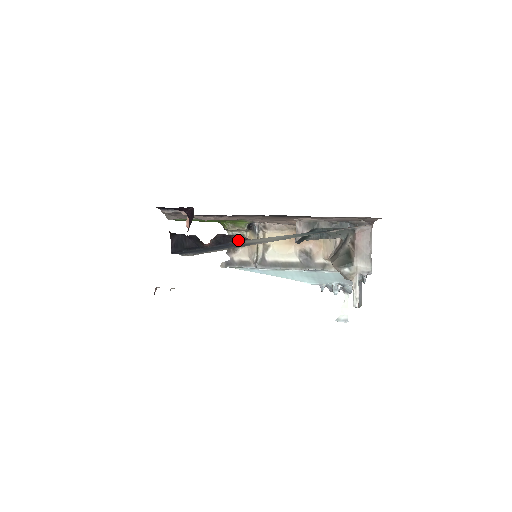
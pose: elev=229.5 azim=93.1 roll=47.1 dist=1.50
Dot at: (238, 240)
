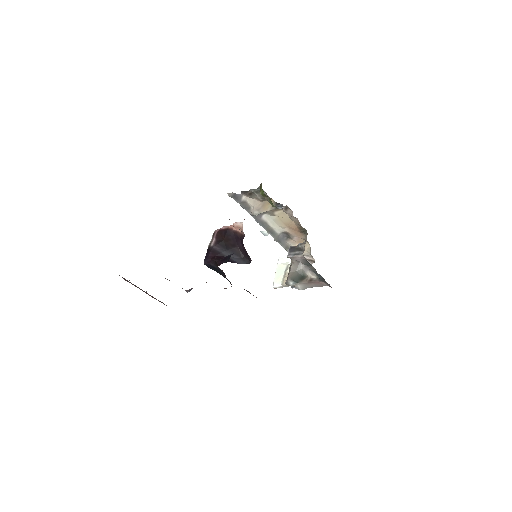
Dot at: occluded
